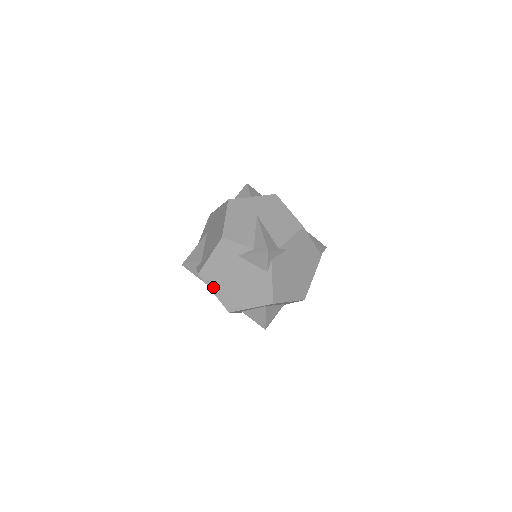
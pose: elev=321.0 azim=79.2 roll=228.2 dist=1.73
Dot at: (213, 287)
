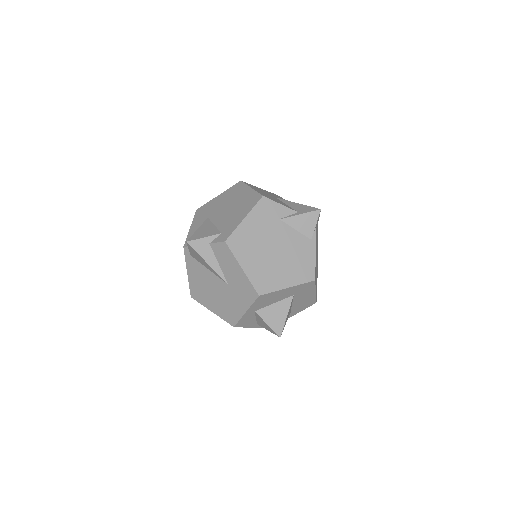
Dot at: (243, 260)
